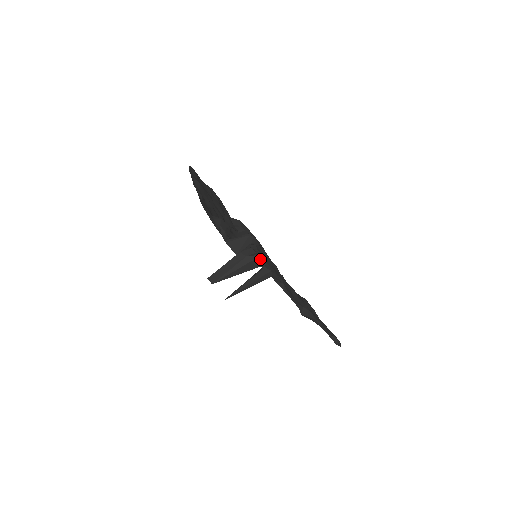
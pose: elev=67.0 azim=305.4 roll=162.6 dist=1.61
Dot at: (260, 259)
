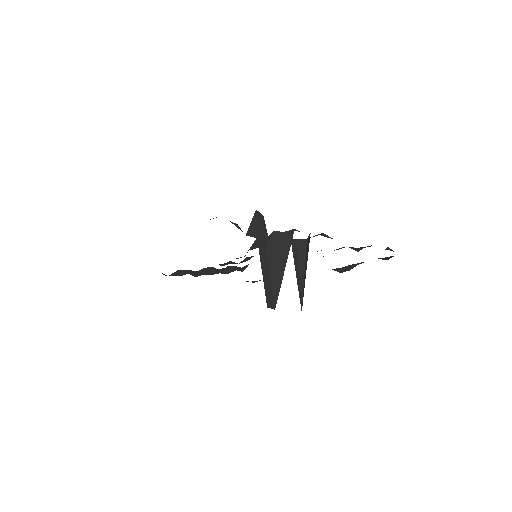
Dot at: (279, 235)
